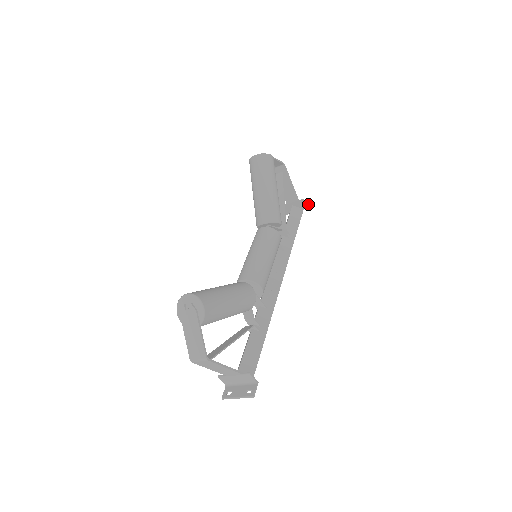
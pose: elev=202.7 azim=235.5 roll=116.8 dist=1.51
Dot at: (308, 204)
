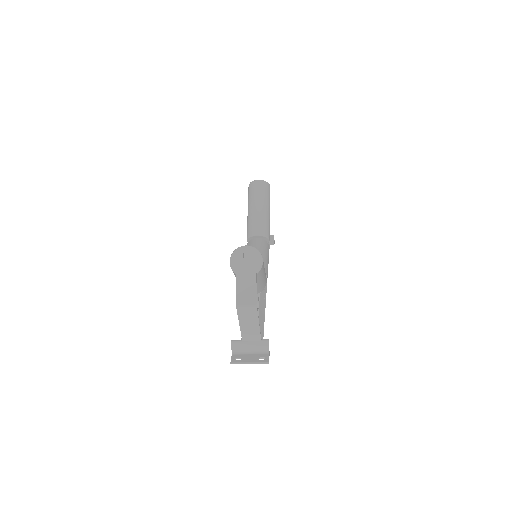
Dot at: (274, 241)
